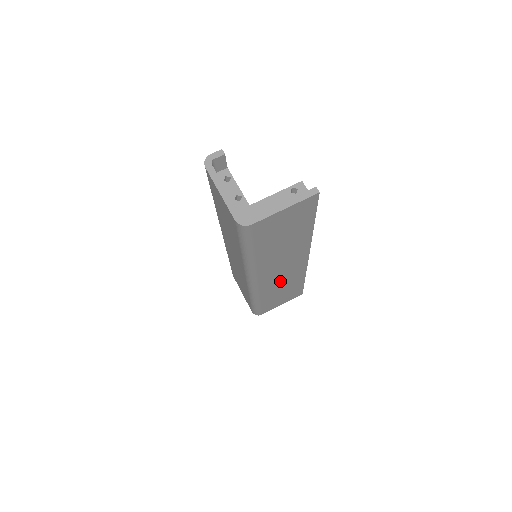
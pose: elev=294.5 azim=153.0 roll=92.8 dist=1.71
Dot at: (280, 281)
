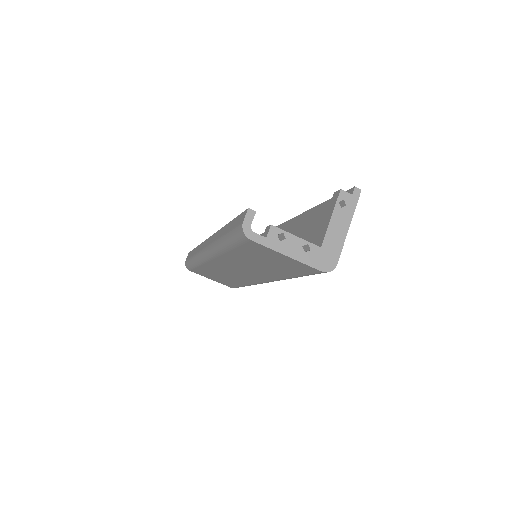
Dot at: occluded
